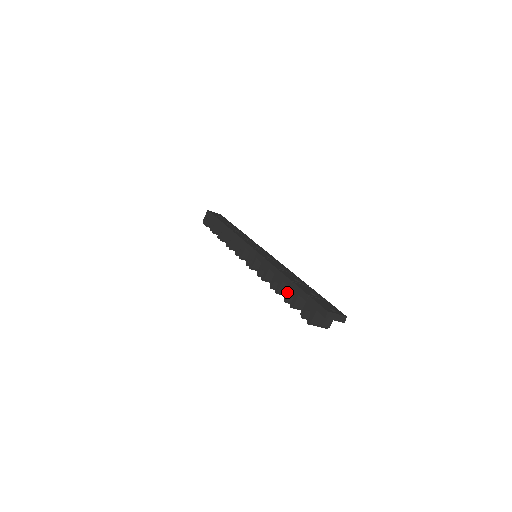
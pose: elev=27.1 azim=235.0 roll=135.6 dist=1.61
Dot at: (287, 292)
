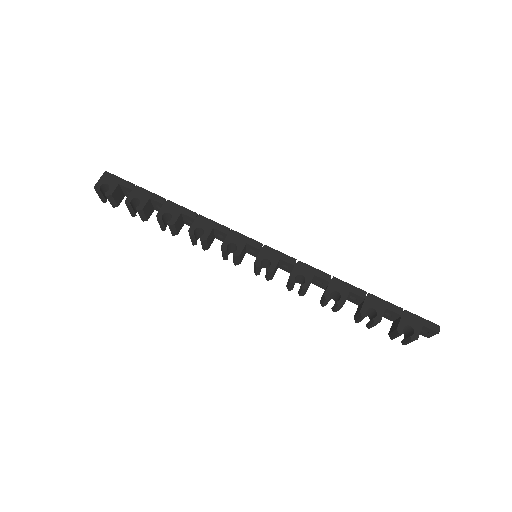
Dot at: (364, 305)
